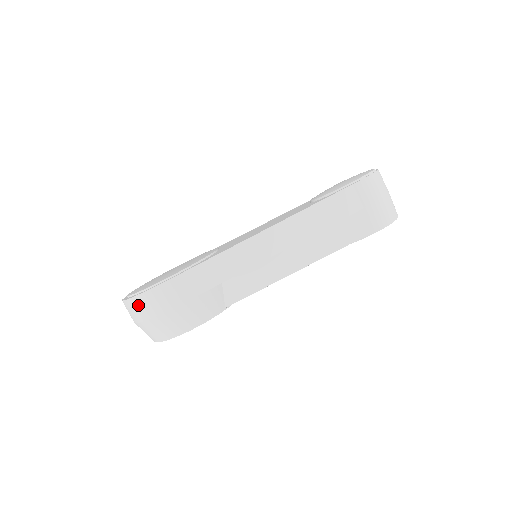
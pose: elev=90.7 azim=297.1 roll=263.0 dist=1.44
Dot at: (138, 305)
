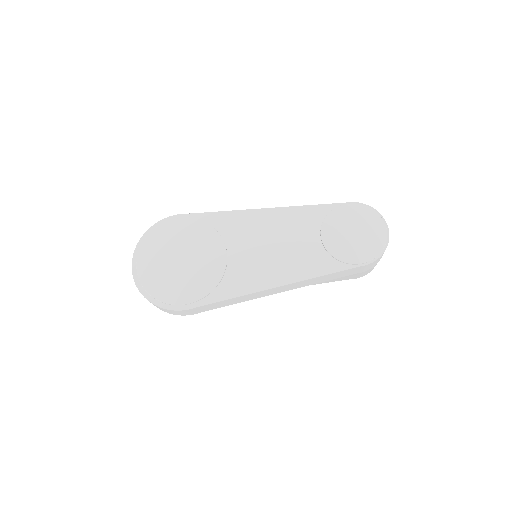
Dot at: occluded
